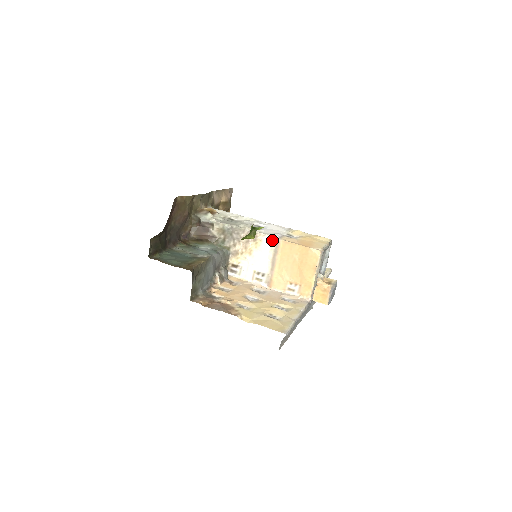
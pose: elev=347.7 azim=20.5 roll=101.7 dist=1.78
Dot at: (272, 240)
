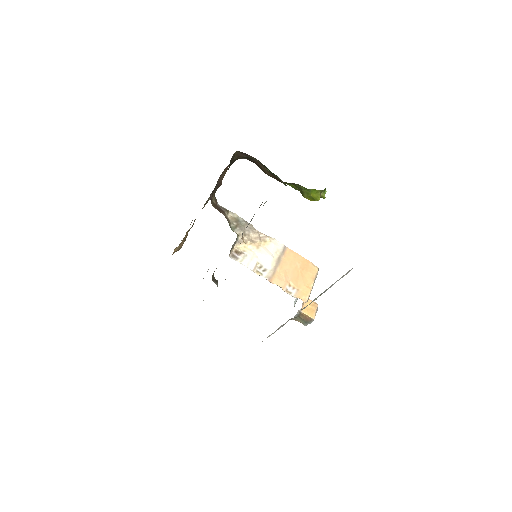
Dot at: (280, 245)
